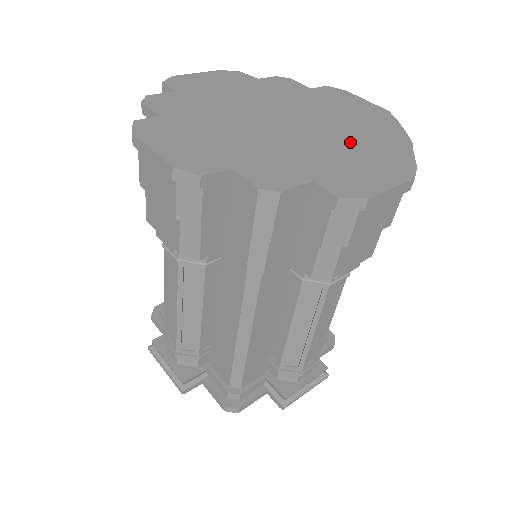
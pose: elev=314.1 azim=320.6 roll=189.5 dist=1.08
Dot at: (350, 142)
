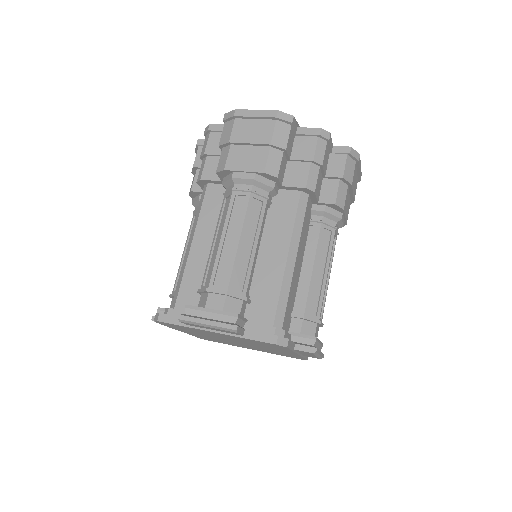
Dot at: occluded
